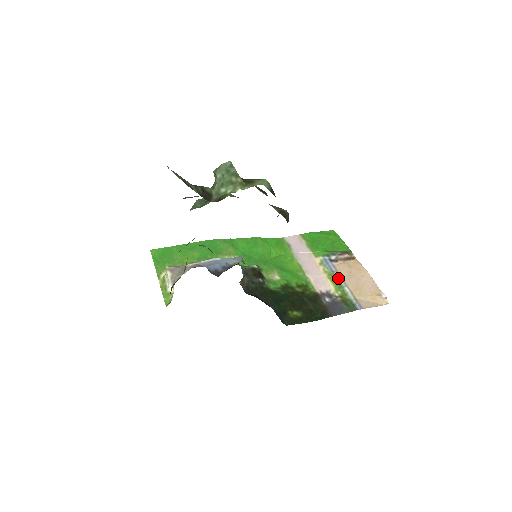
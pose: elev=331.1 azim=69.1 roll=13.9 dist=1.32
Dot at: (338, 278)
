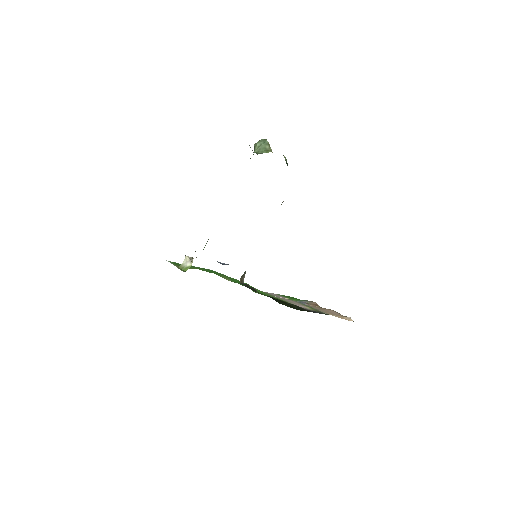
Dot at: (311, 307)
